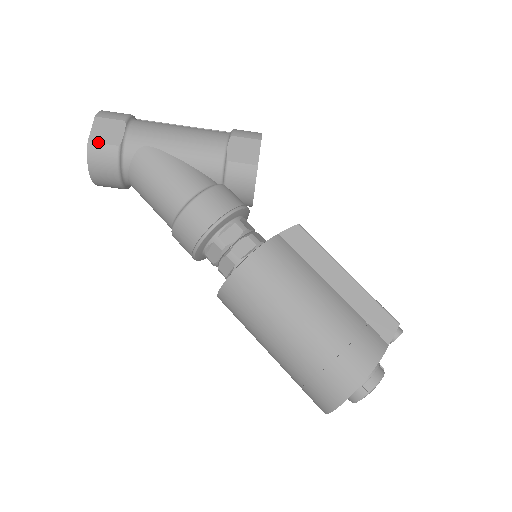
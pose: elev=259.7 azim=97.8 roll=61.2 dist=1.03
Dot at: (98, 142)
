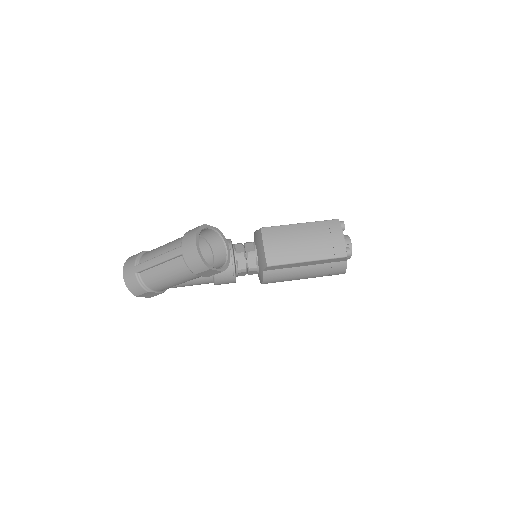
Dot at: occluded
